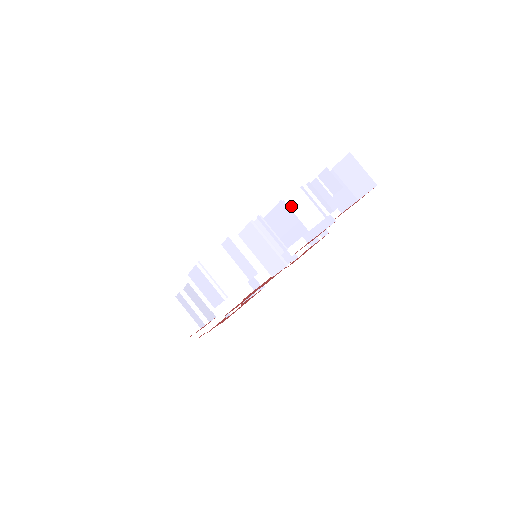
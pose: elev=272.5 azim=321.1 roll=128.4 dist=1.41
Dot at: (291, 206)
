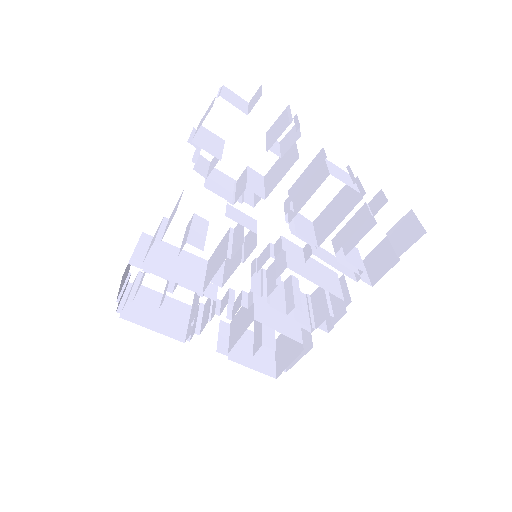
Dot at: (328, 163)
